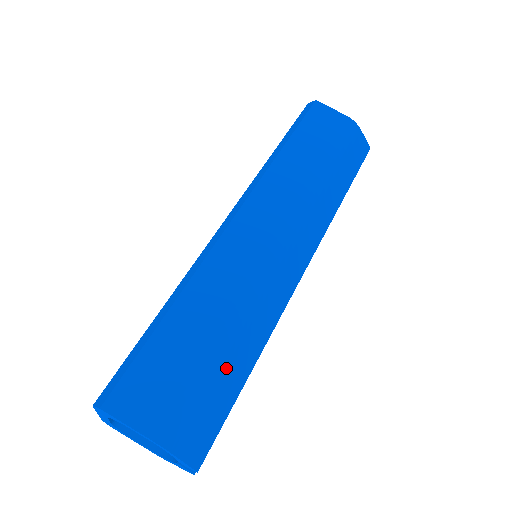
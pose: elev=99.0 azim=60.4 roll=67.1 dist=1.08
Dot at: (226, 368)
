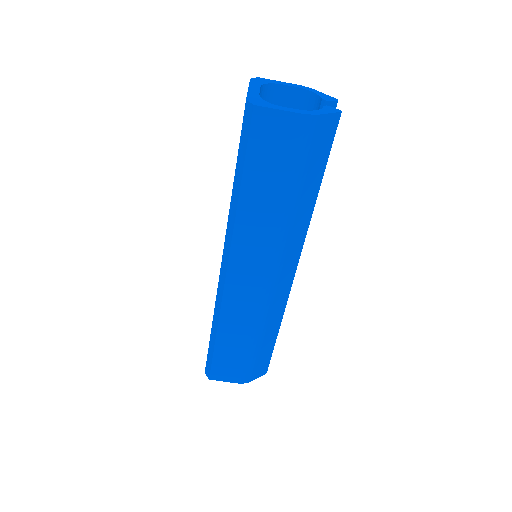
Dot at: (262, 347)
